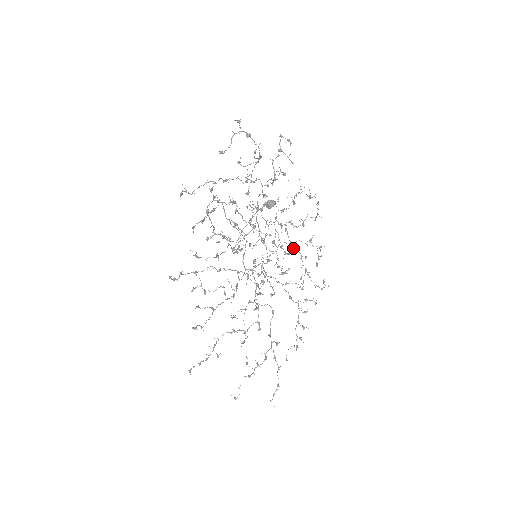
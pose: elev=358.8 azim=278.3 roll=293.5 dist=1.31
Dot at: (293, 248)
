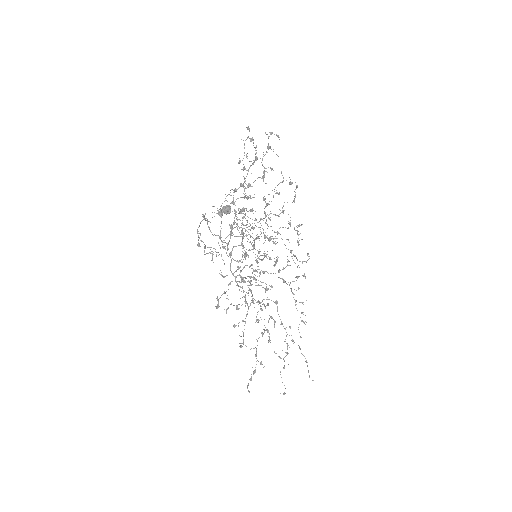
Dot at: occluded
